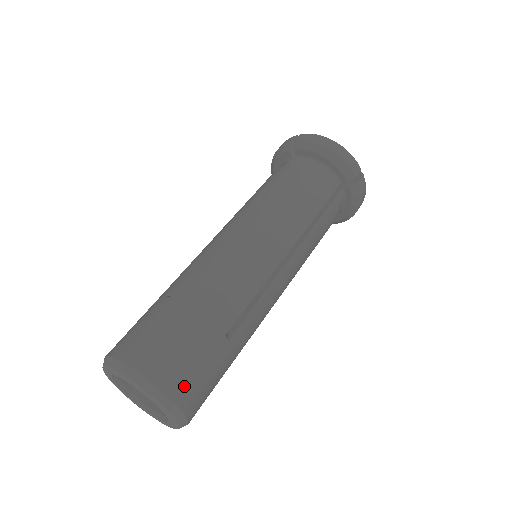
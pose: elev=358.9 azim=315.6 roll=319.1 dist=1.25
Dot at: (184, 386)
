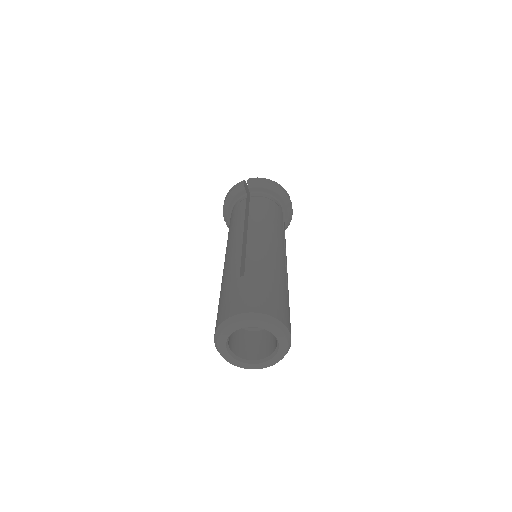
Dot at: (288, 321)
